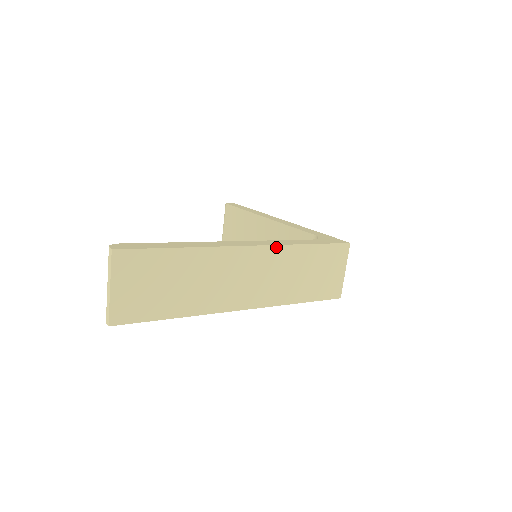
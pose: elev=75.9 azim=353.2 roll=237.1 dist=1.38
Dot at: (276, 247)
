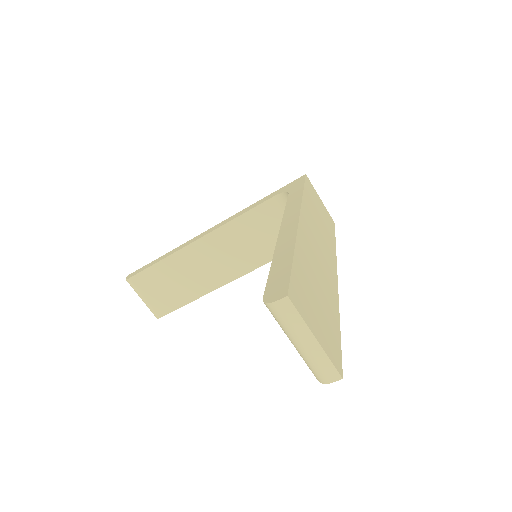
Dot at: (302, 206)
